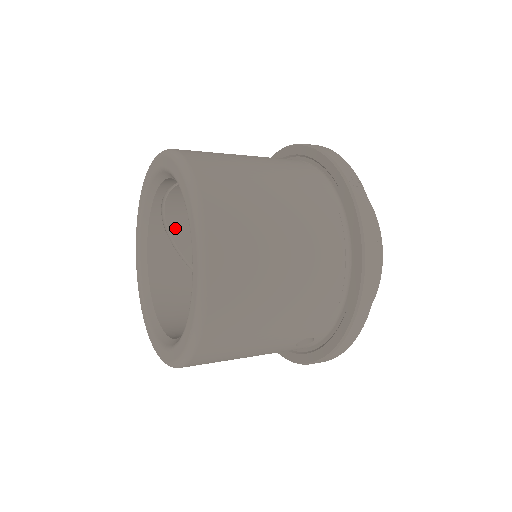
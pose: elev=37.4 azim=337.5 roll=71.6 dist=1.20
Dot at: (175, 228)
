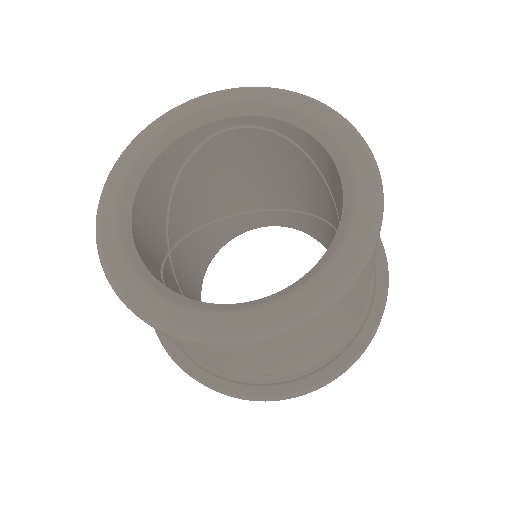
Dot at: (200, 155)
